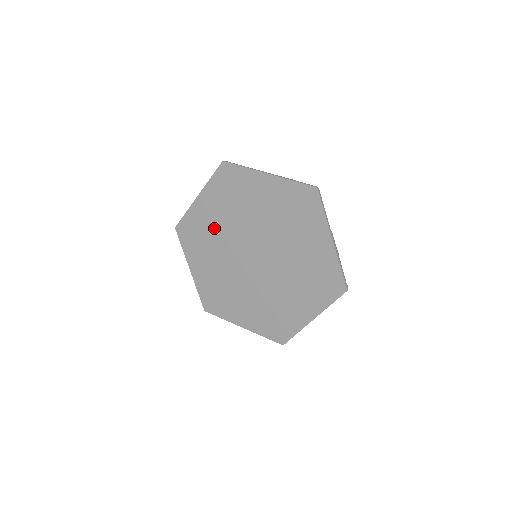
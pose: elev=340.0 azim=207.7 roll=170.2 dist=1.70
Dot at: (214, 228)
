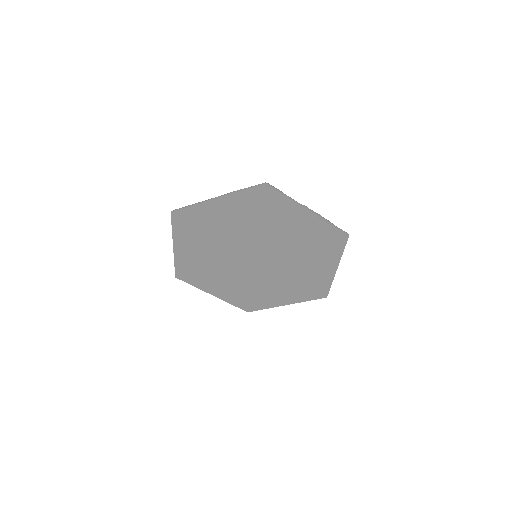
Dot at: (206, 260)
